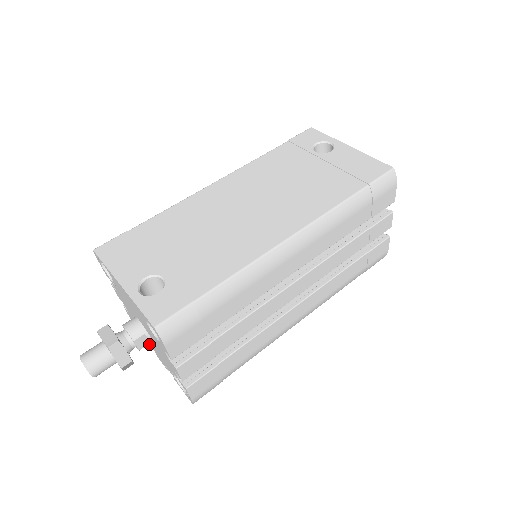
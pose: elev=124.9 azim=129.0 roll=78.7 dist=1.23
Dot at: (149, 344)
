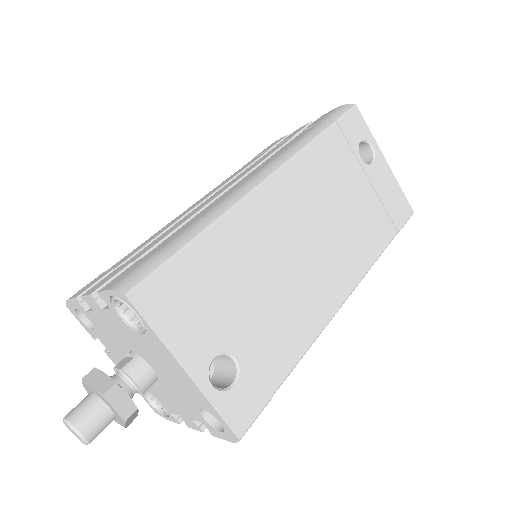
Dot at: (101, 342)
